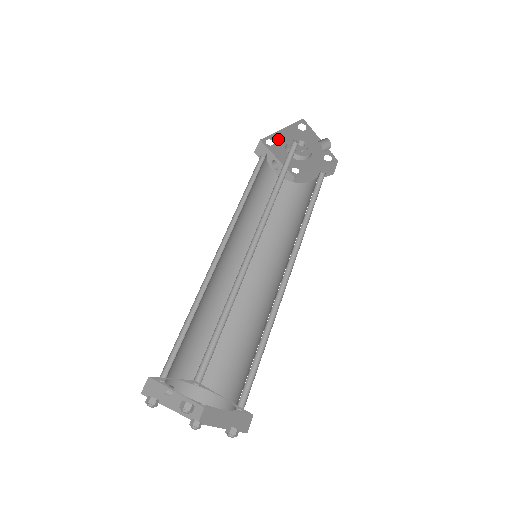
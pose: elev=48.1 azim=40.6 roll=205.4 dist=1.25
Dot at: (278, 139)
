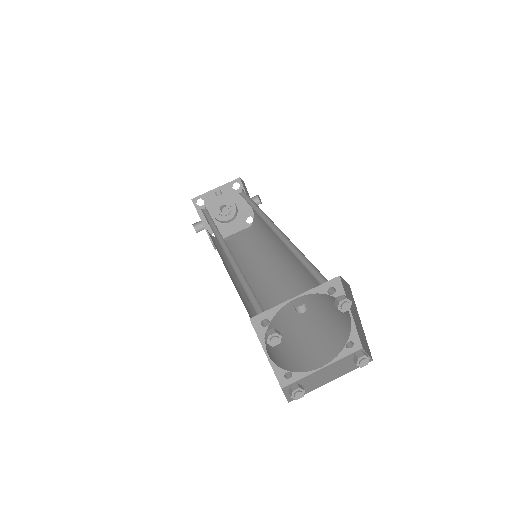
Dot at: (220, 191)
